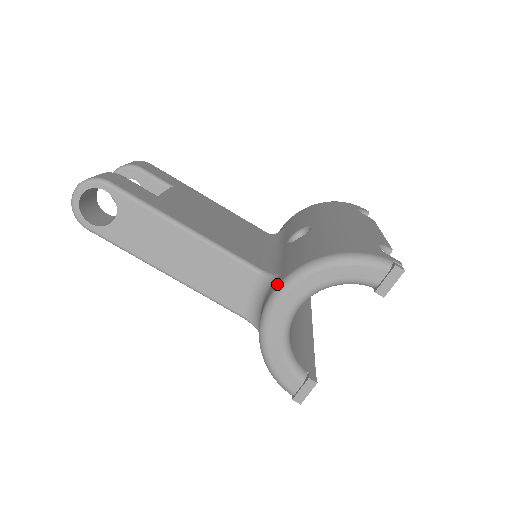
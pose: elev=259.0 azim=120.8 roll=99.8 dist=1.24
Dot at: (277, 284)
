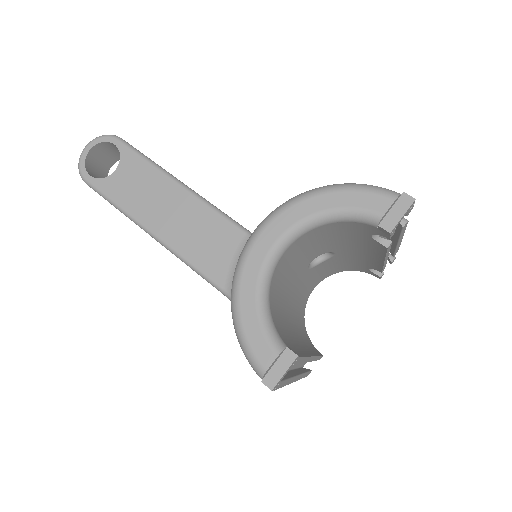
Dot at: occluded
